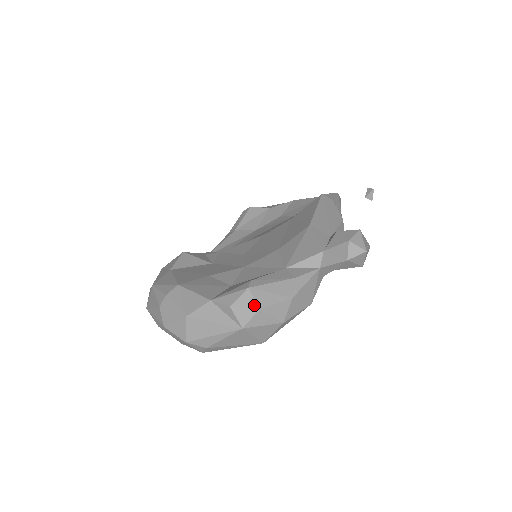
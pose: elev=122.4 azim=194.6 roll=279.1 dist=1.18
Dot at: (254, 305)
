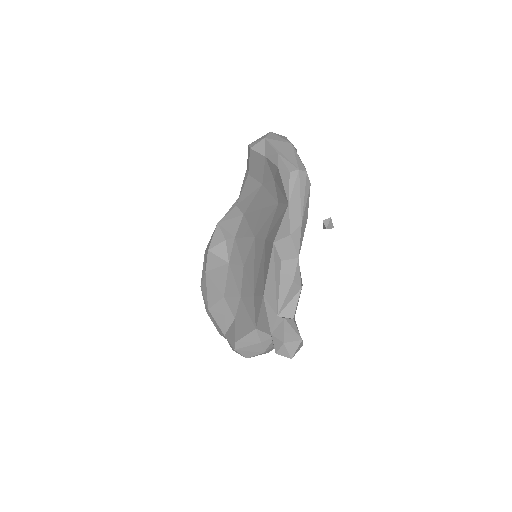
Dot at: (243, 356)
